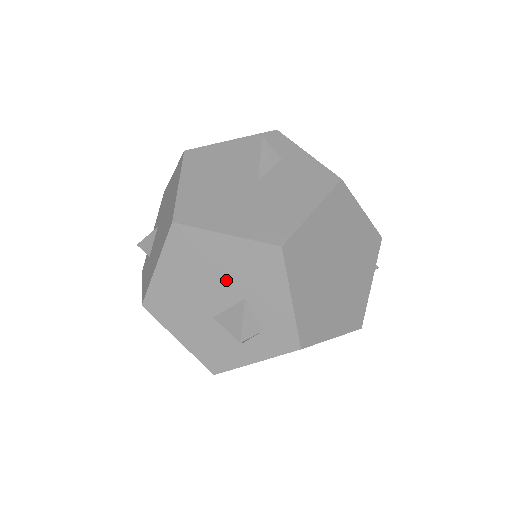
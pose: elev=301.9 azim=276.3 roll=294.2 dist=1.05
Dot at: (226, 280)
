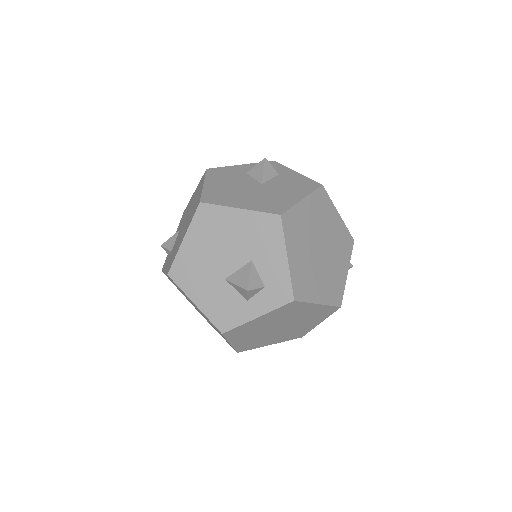
Dot at: (238, 246)
